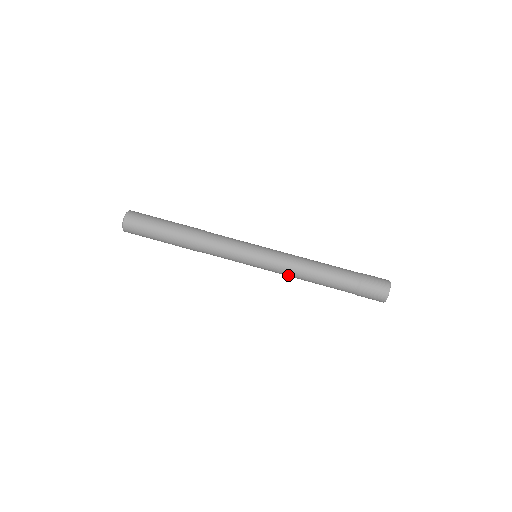
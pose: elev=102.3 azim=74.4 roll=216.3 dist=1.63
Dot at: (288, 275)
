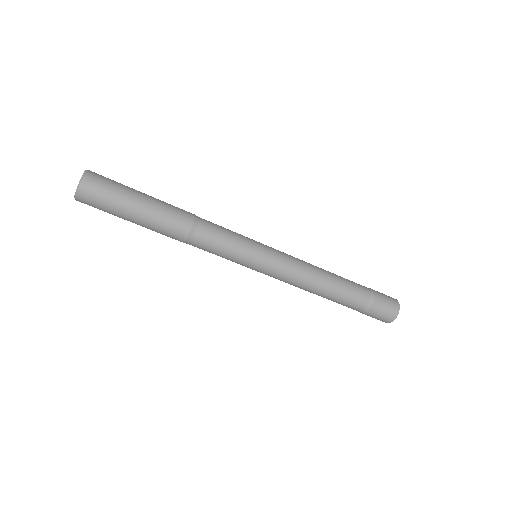
Dot at: (290, 284)
